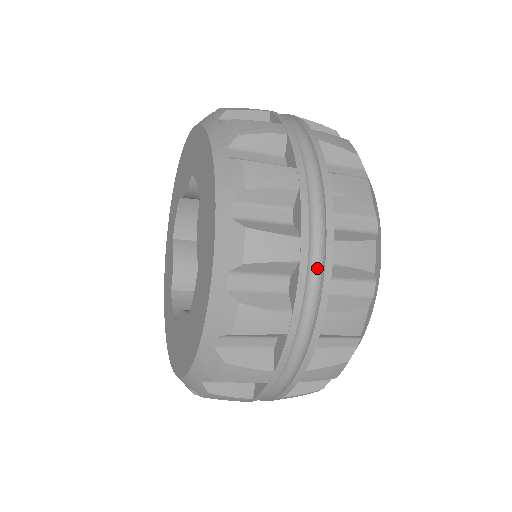
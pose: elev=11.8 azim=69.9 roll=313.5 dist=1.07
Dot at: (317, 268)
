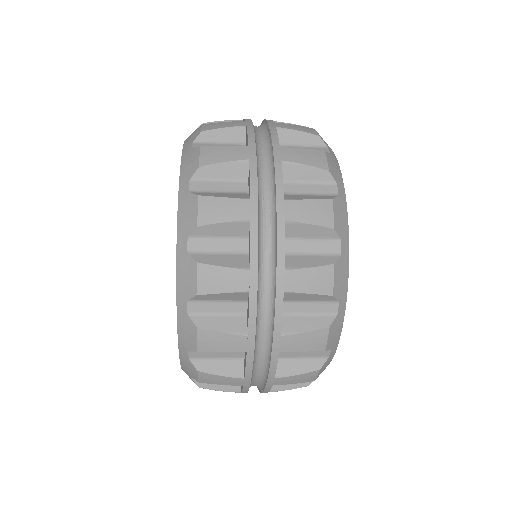
Dot at: (261, 381)
